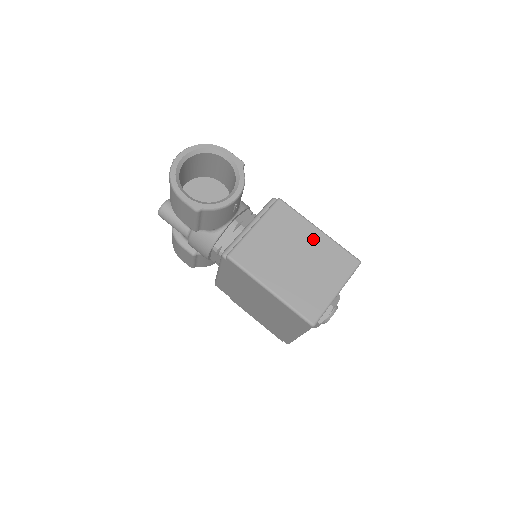
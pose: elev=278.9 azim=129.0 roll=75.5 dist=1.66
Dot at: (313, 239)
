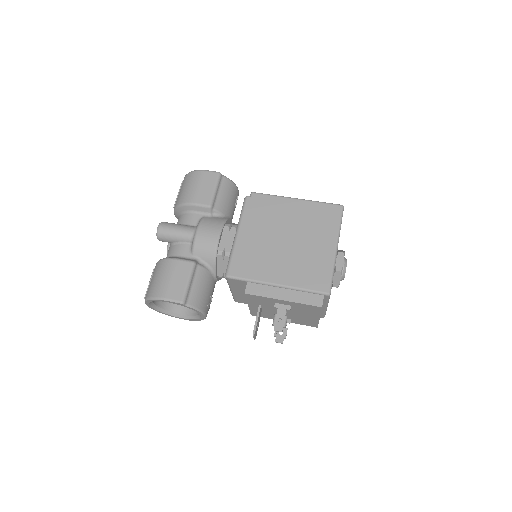
Dot at: occluded
